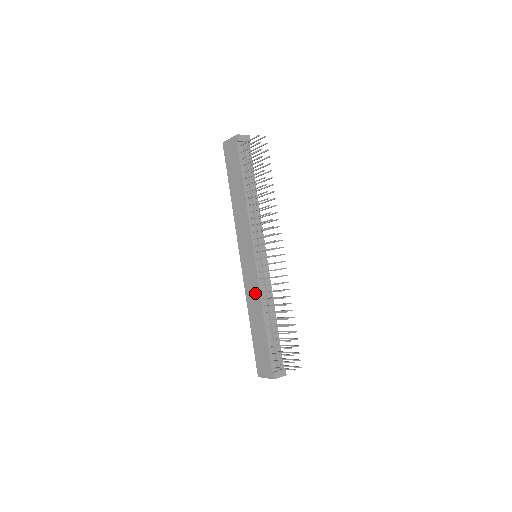
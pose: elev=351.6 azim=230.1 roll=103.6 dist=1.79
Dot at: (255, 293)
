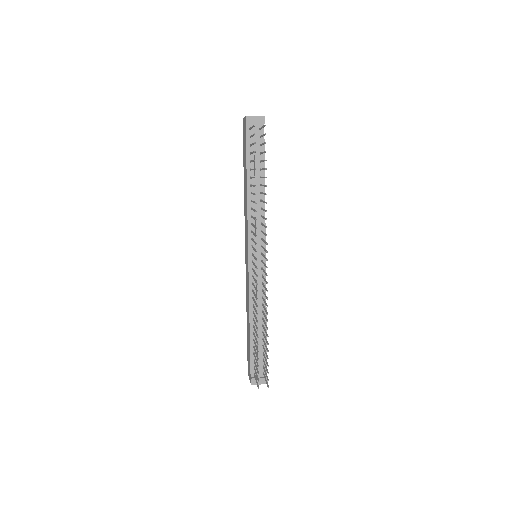
Dot at: (248, 295)
